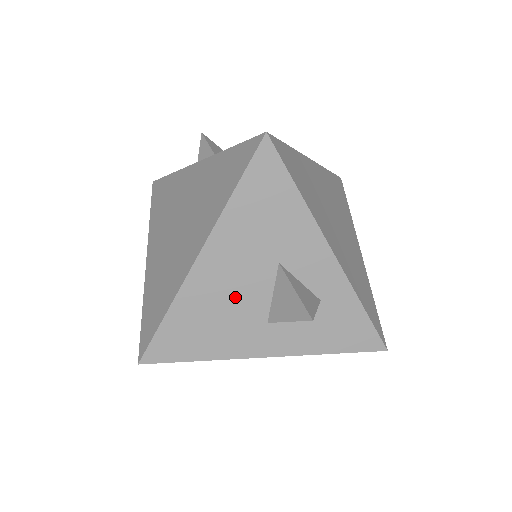
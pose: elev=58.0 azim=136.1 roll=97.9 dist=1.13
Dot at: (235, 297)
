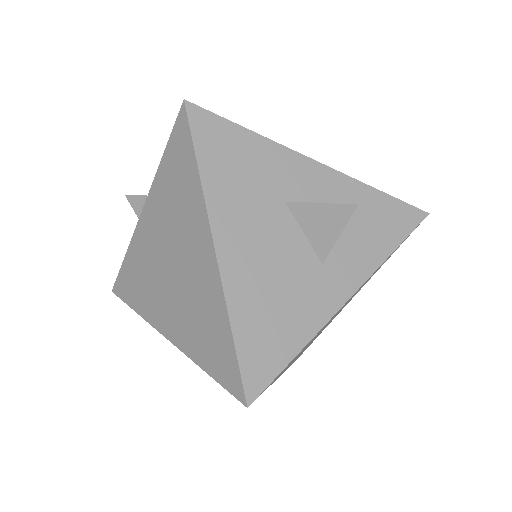
Dot at: (277, 261)
